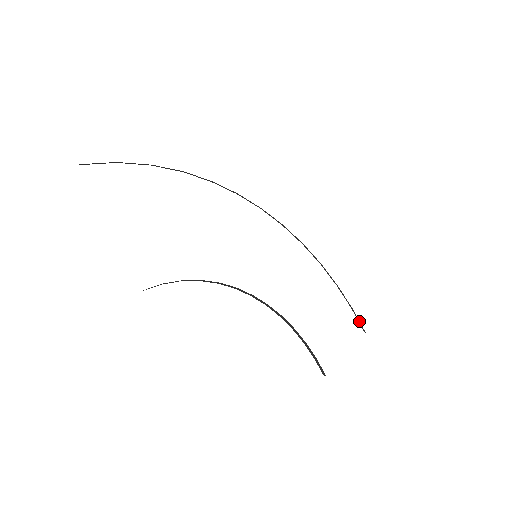
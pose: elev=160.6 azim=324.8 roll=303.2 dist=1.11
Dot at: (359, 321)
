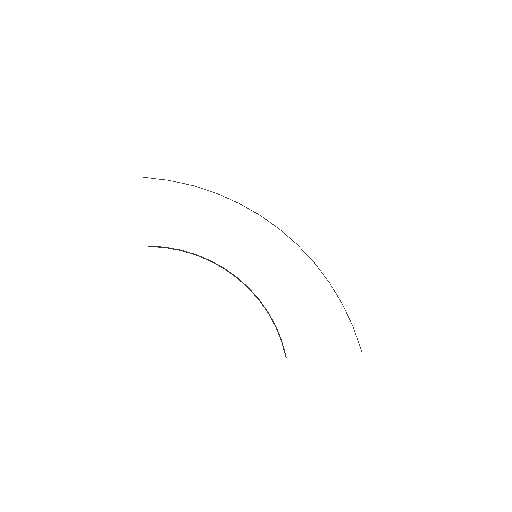
Dot at: occluded
